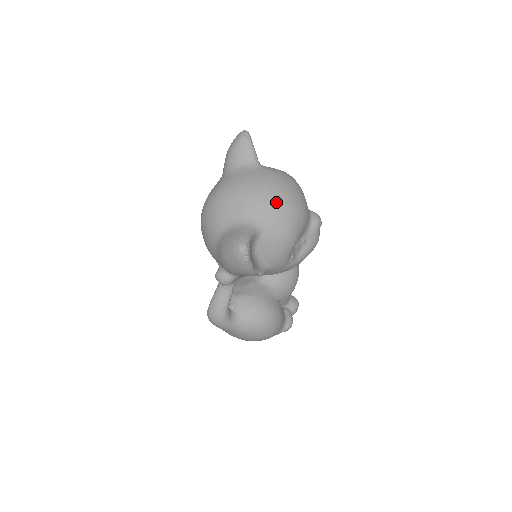
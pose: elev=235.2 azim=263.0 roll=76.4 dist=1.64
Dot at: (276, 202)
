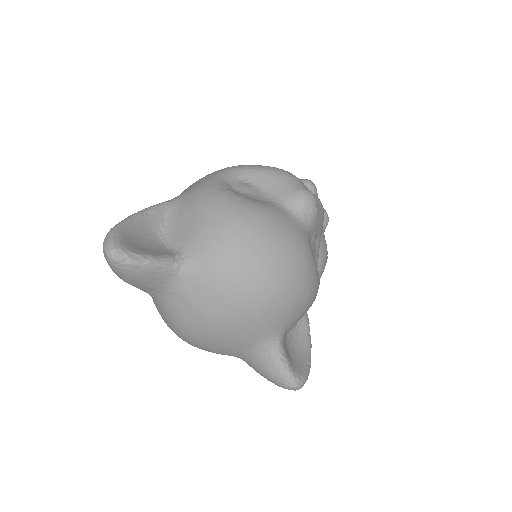
Dot at: (270, 305)
